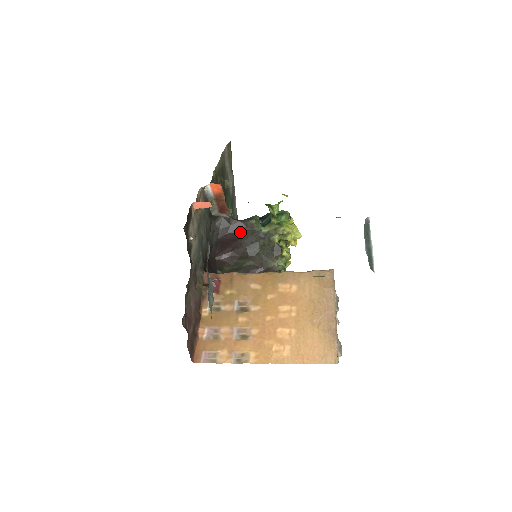
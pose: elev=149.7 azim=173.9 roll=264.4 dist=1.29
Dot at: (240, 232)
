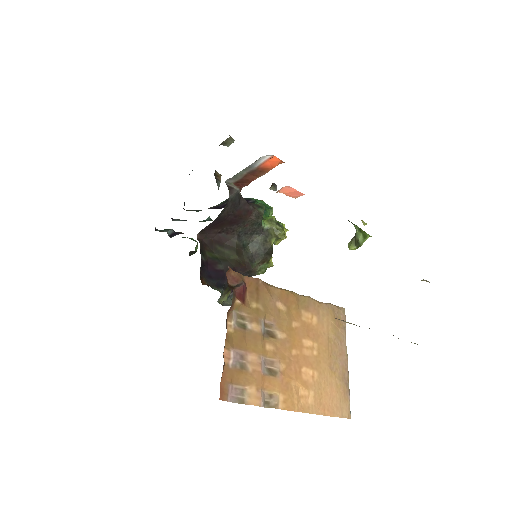
Dot at: (244, 217)
